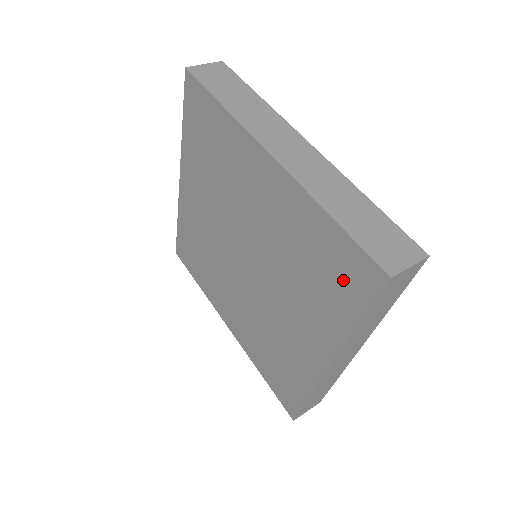
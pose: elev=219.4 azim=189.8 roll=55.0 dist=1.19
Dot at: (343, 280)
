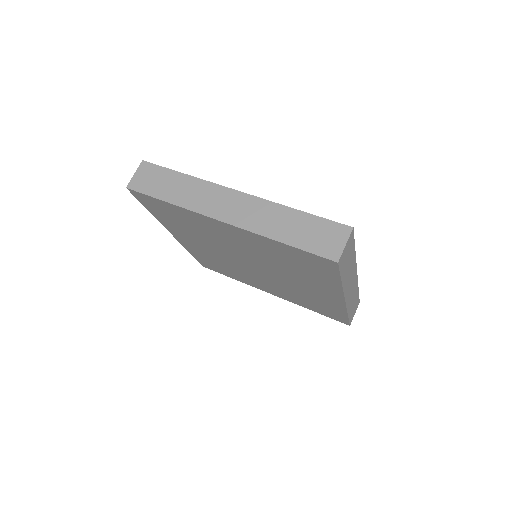
Dot at: (315, 266)
